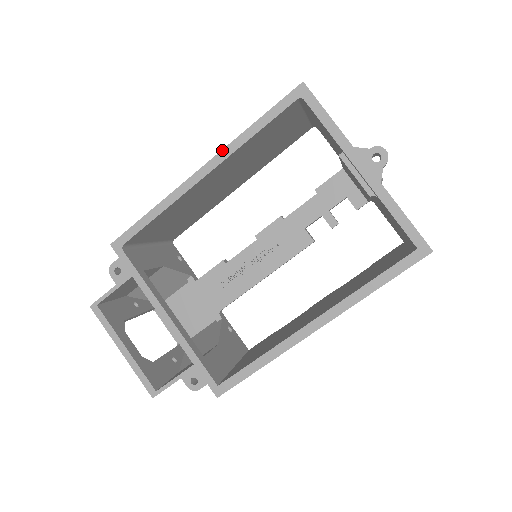
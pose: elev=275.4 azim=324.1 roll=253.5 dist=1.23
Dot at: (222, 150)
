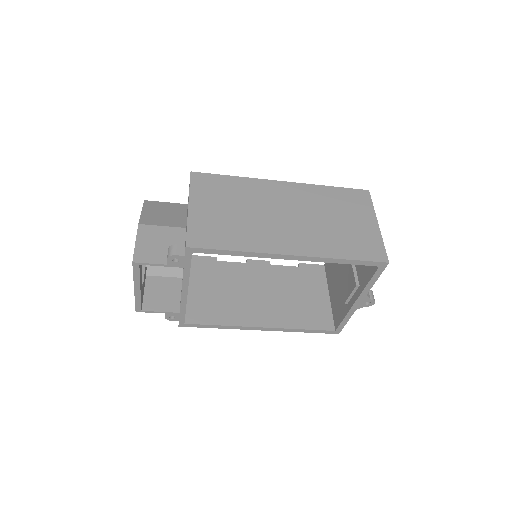
Dot at: (314, 257)
